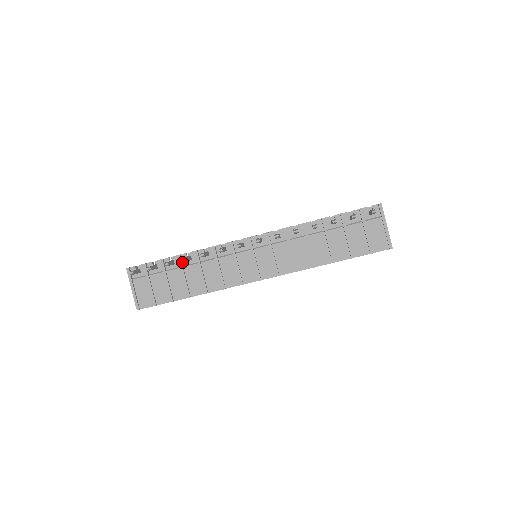
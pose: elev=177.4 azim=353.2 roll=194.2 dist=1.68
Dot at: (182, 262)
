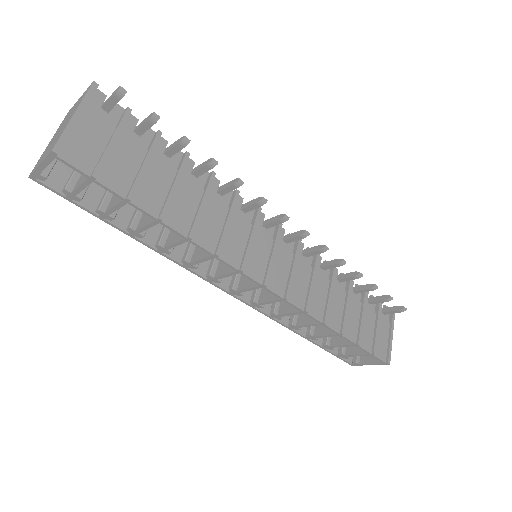
Dot at: (182, 166)
